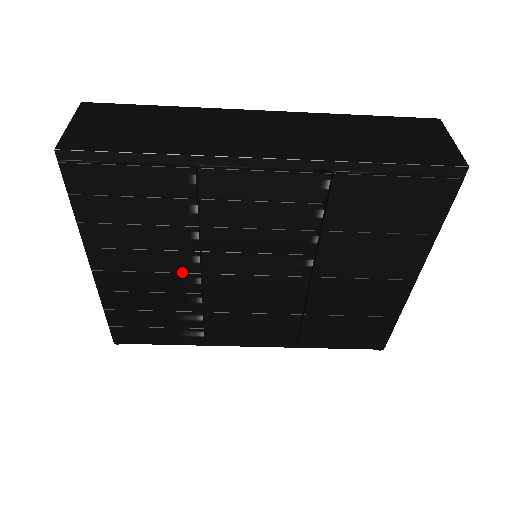
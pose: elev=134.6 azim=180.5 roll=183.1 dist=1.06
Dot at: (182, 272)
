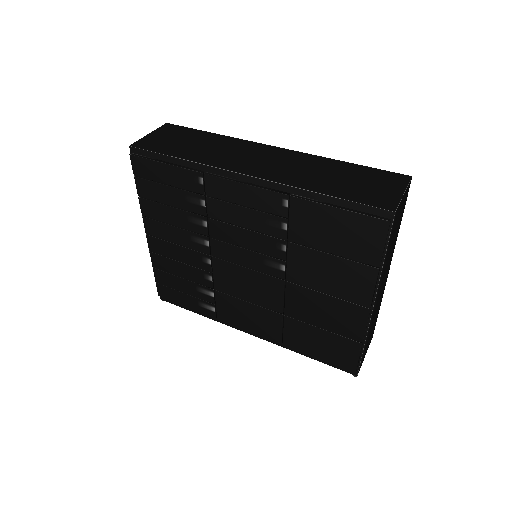
Dot at: (199, 251)
